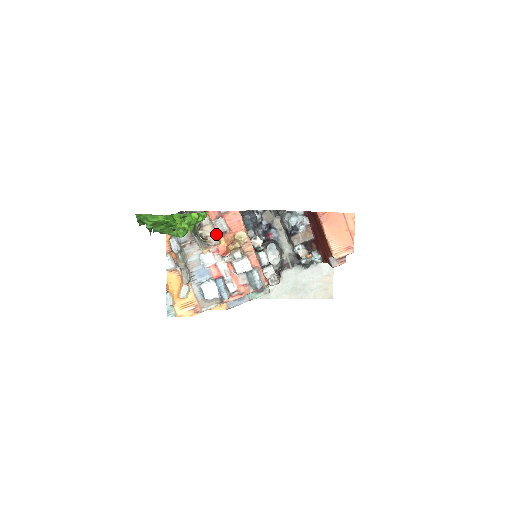
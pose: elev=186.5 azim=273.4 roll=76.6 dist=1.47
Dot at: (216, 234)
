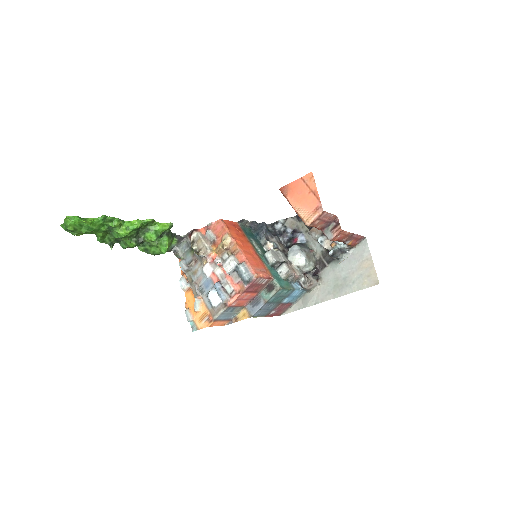
Dot at: (208, 245)
